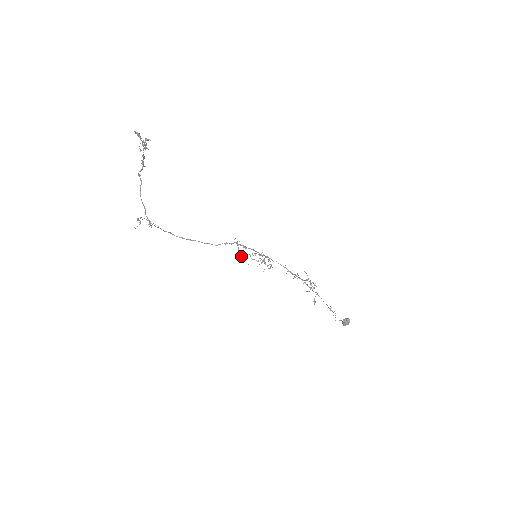
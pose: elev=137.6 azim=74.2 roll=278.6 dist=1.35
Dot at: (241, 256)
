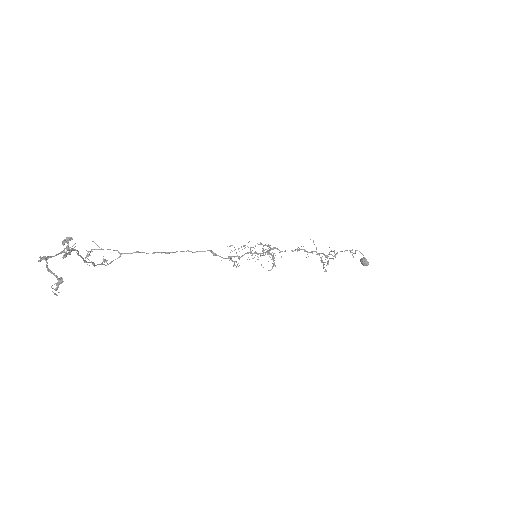
Dot at: (234, 264)
